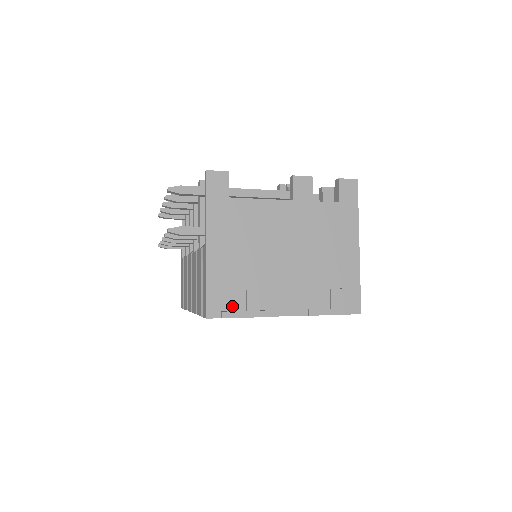
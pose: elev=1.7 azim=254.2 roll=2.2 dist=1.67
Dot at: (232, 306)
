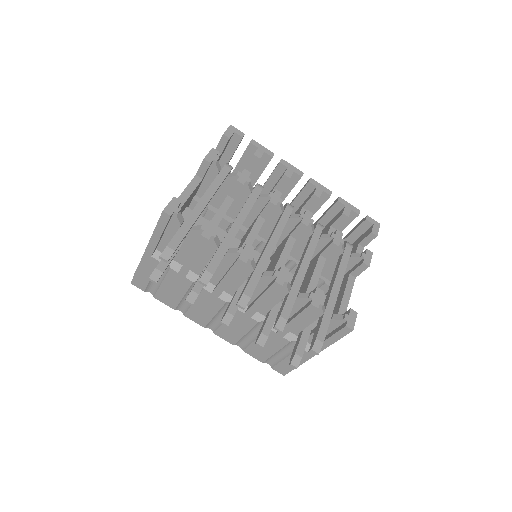
Dot at: occluded
